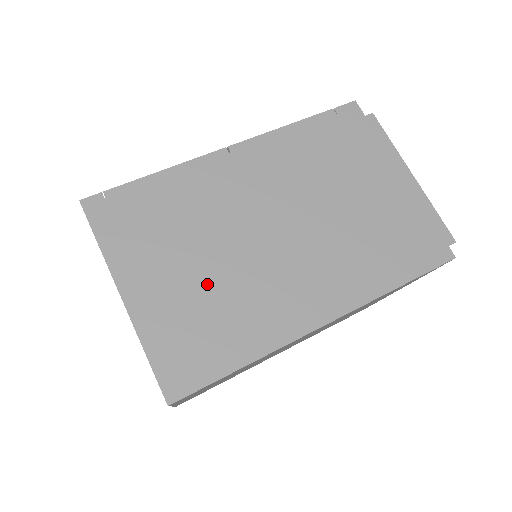
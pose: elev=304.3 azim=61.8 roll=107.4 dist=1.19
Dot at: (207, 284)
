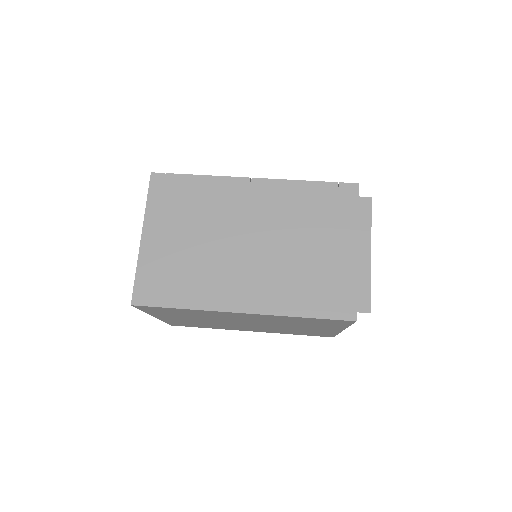
Dot at: (189, 253)
